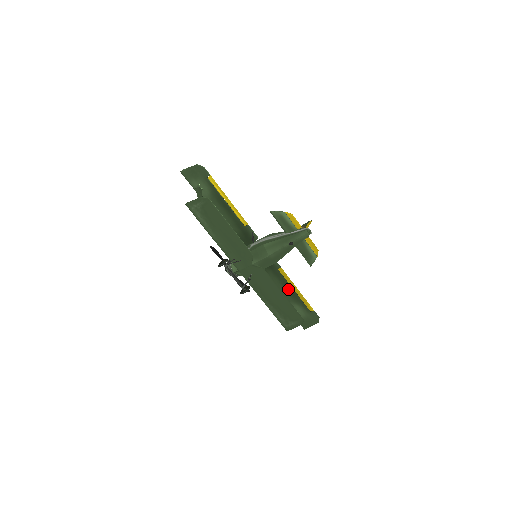
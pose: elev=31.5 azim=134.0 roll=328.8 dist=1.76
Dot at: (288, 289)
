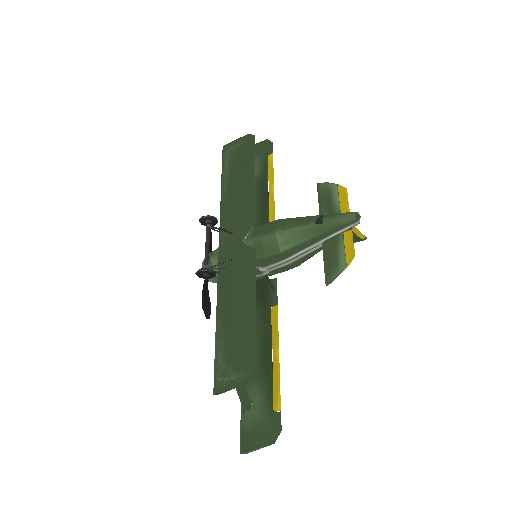
Dot at: (264, 351)
